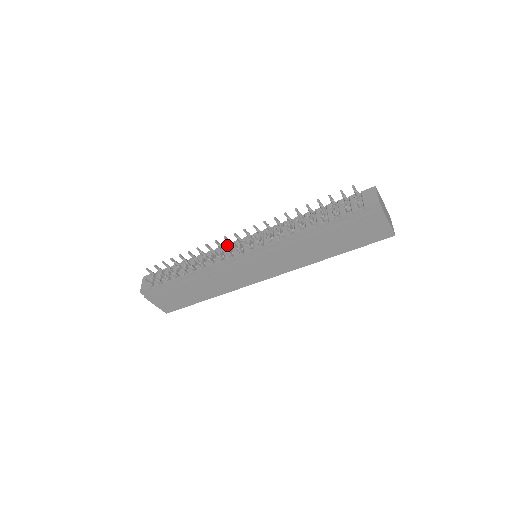
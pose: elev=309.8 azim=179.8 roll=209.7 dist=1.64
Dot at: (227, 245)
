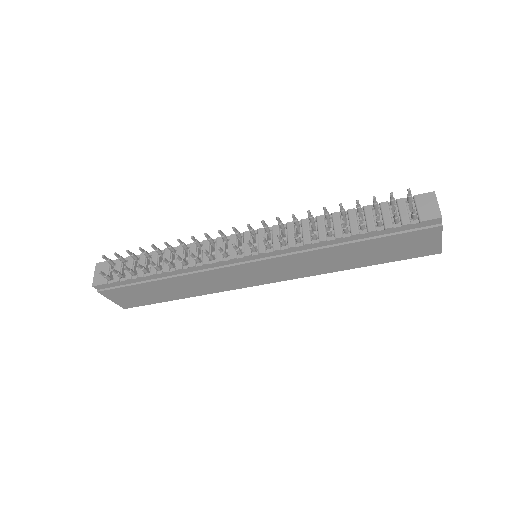
Dot at: (219, 239)
